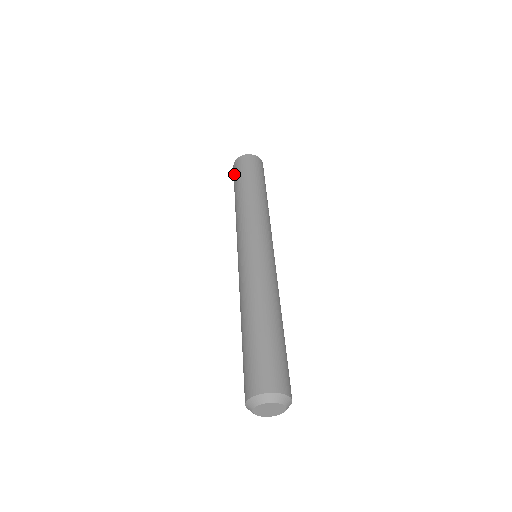
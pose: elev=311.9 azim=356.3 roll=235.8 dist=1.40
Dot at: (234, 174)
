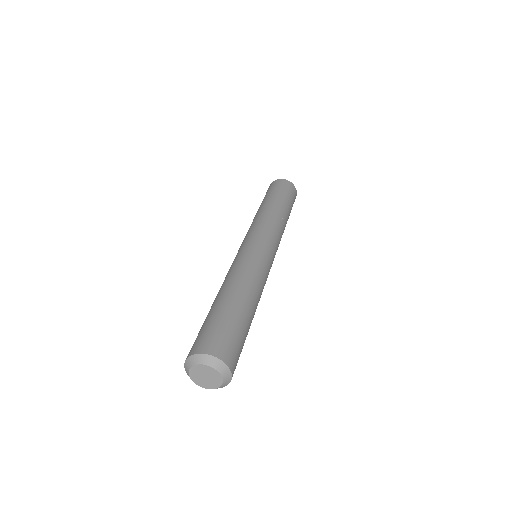
Dot at: occluded
